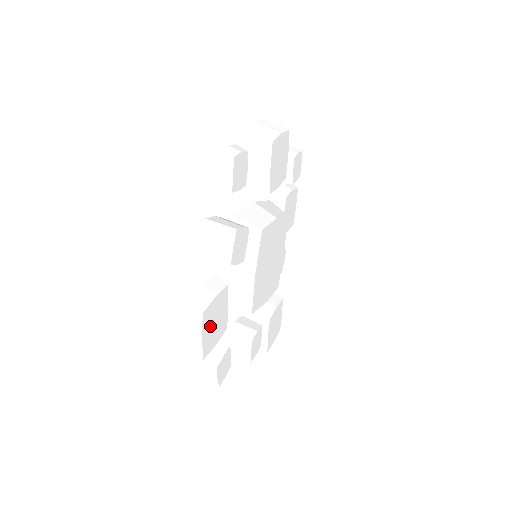
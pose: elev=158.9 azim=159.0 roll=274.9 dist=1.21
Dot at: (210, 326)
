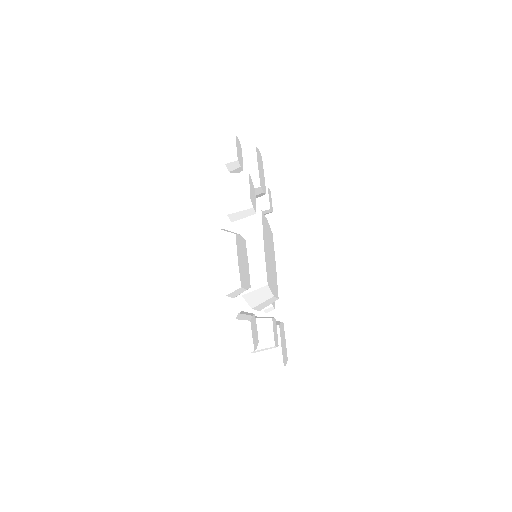
Dot at: (241, 259)
